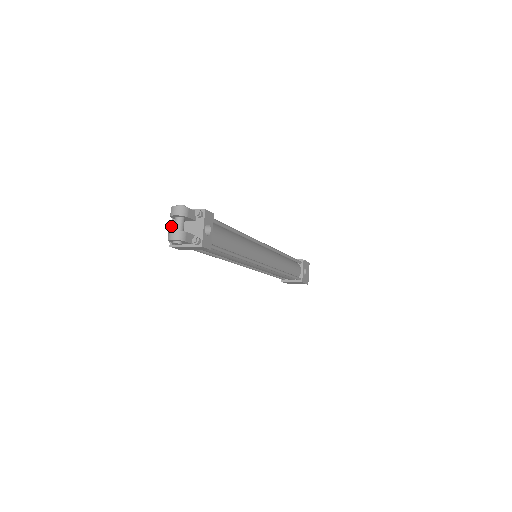
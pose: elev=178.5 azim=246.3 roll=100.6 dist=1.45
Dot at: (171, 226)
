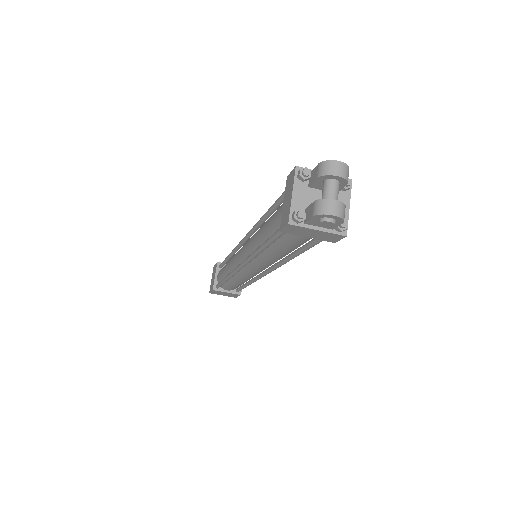
Dot at: (292, 191)
